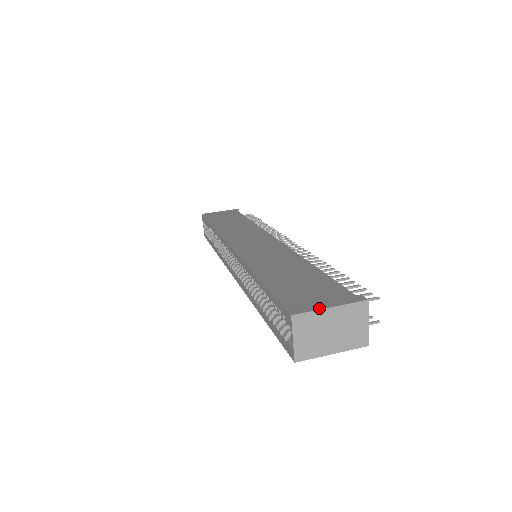
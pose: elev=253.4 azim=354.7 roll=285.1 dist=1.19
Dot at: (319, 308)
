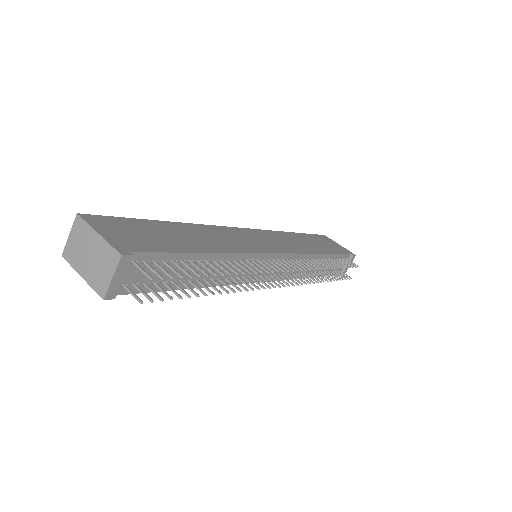
Dot at: (95, 227)
